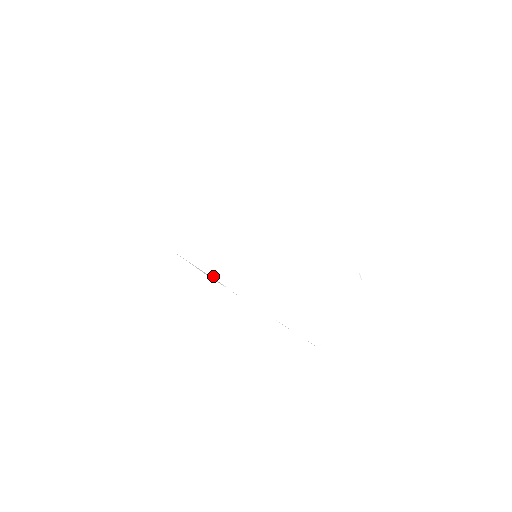
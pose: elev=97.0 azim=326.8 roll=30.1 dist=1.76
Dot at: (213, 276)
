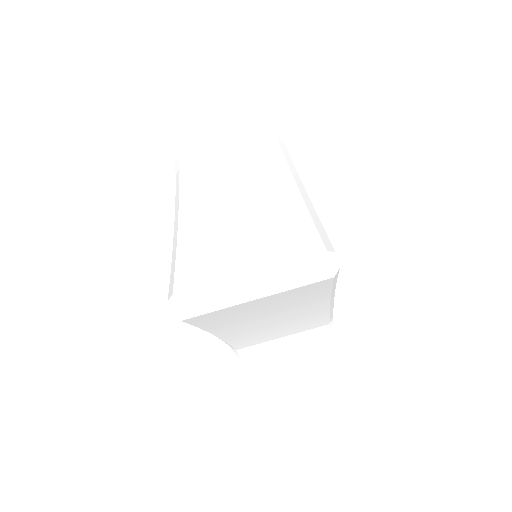
Dot at: occluded
